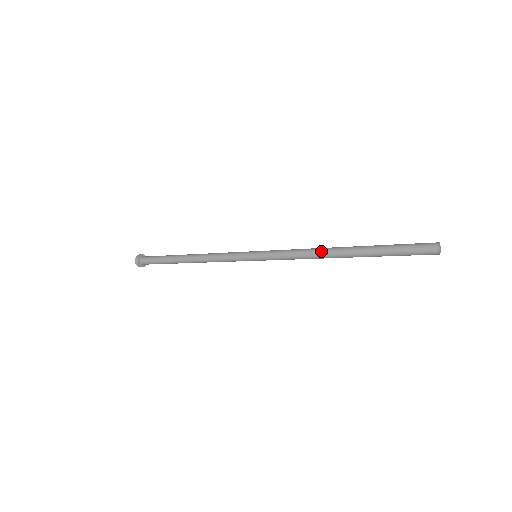
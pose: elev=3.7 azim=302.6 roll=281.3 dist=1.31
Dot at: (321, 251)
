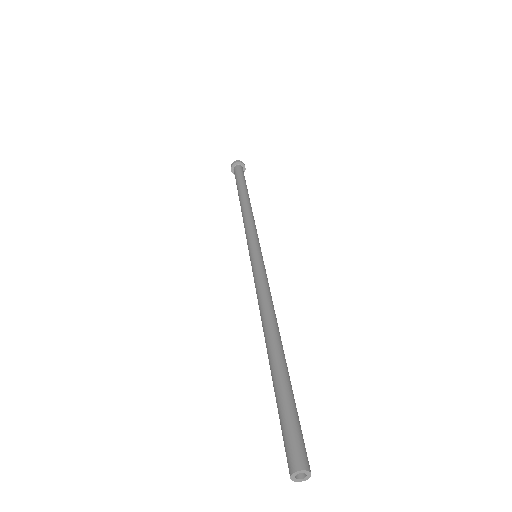
Dot at: (268, 316)
